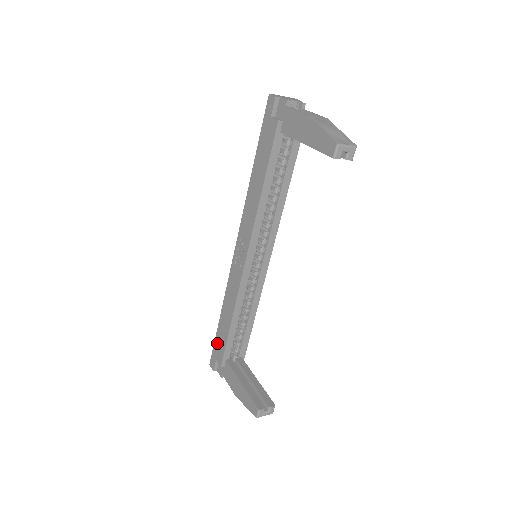
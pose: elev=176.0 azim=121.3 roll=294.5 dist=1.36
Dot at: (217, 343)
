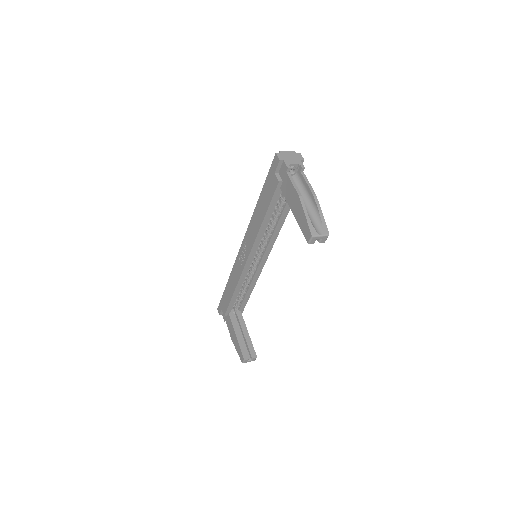
Dot at: (223, 299)
